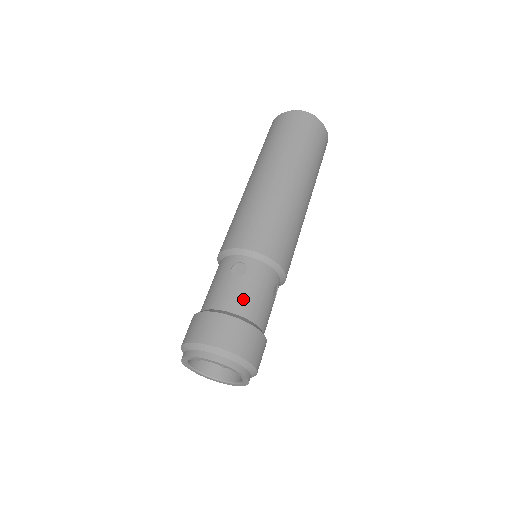
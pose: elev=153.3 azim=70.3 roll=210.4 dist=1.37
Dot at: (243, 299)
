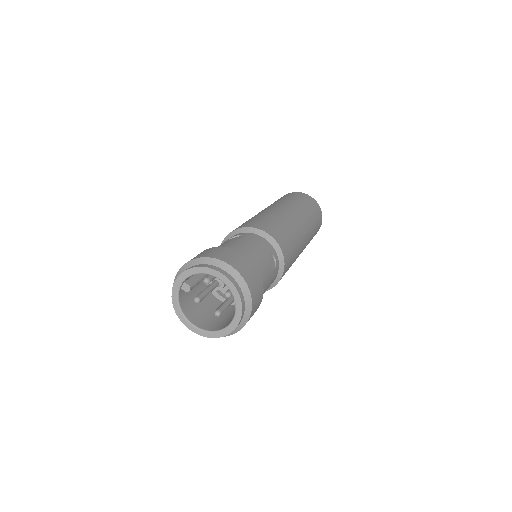
Dot at: (237, 245)
